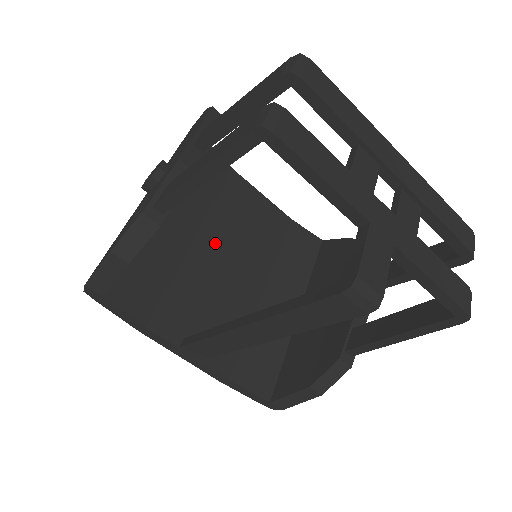
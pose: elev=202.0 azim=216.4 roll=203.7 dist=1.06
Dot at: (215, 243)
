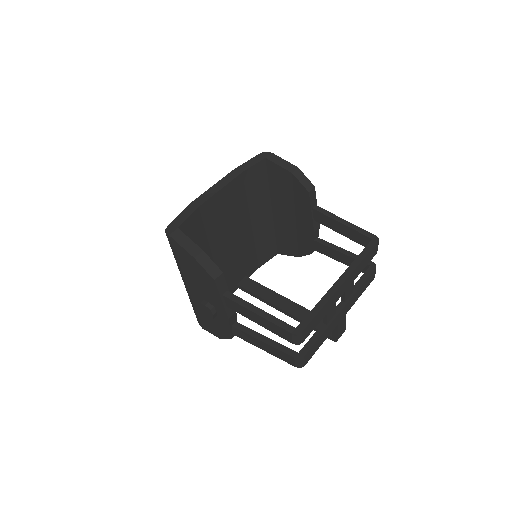
Dot at: (221, 247)
